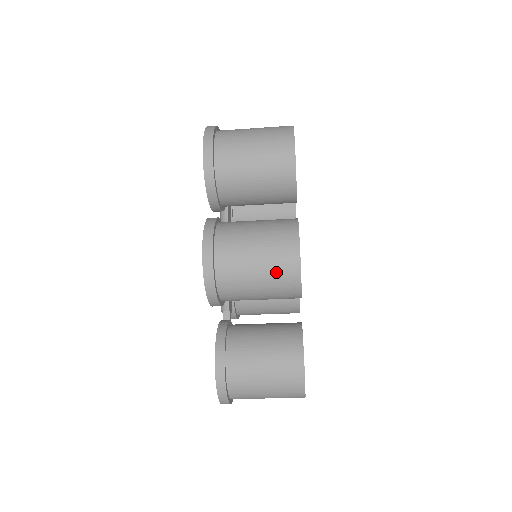
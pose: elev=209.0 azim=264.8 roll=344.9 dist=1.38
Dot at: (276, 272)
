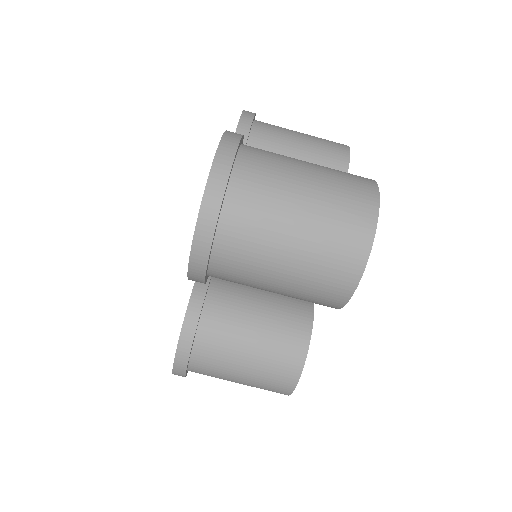
Dot at: (322, 139)
